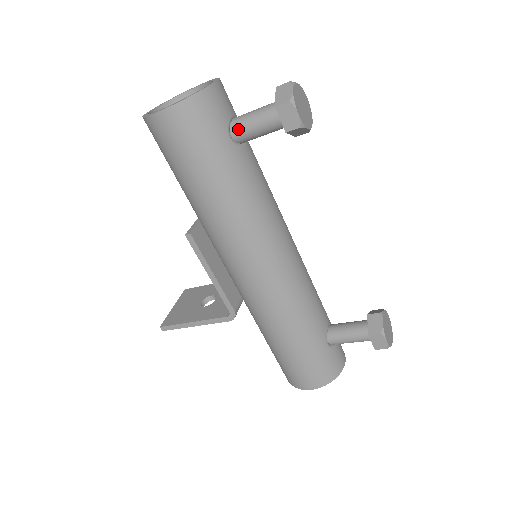
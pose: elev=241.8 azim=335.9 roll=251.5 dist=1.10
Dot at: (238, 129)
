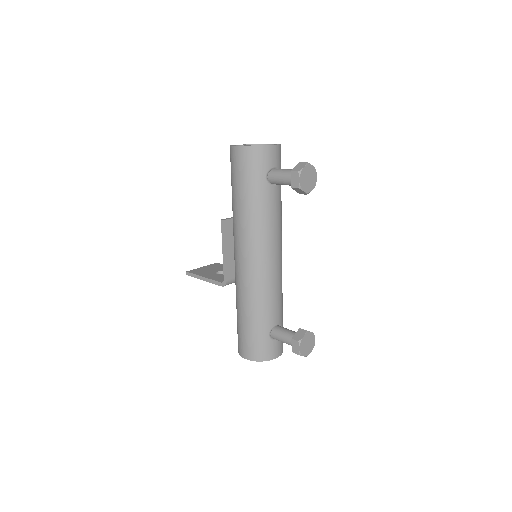
Dot at: (272, 175)
